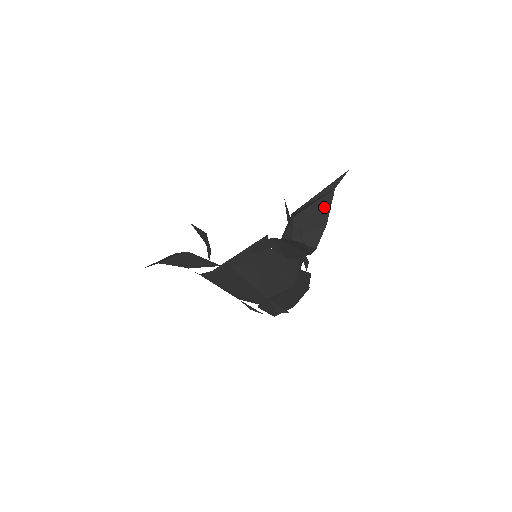
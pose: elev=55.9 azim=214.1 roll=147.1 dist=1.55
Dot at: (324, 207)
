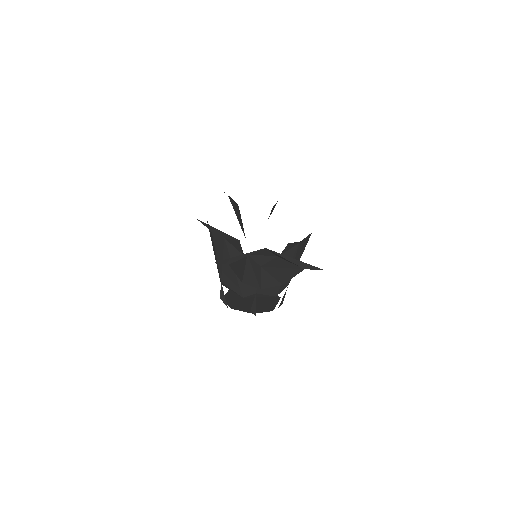
Dot at: (290, 272)
